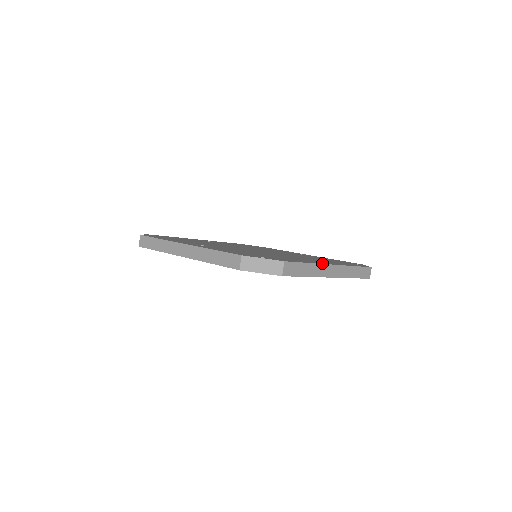
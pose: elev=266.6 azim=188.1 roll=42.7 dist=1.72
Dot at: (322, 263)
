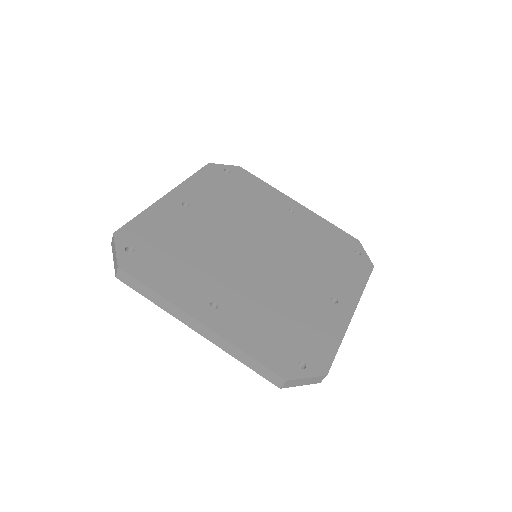
Dot at: (346, 321)
